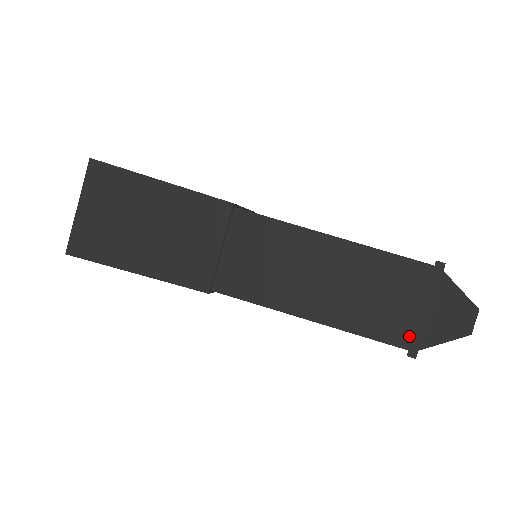
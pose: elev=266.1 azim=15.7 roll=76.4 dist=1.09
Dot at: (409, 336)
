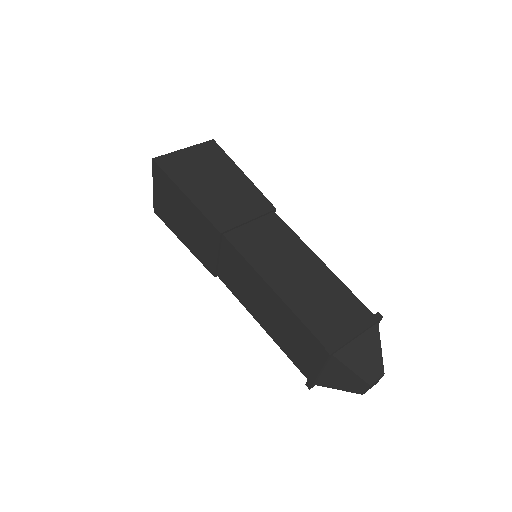
Dot at: (333, 342)
